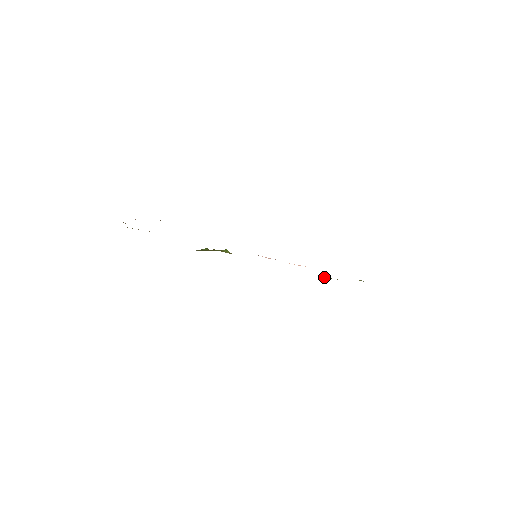
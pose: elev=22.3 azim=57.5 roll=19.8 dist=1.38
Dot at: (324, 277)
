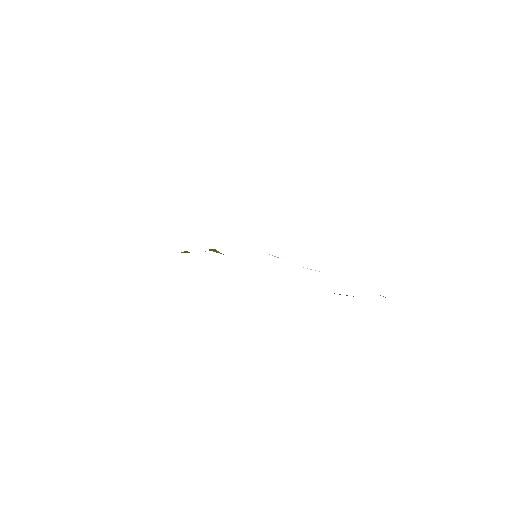
Dot at: occluded
